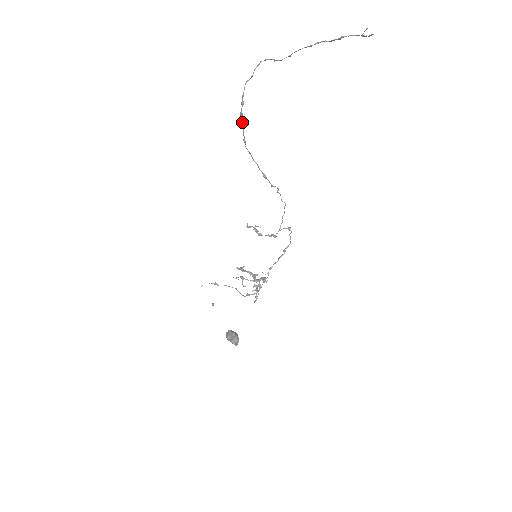
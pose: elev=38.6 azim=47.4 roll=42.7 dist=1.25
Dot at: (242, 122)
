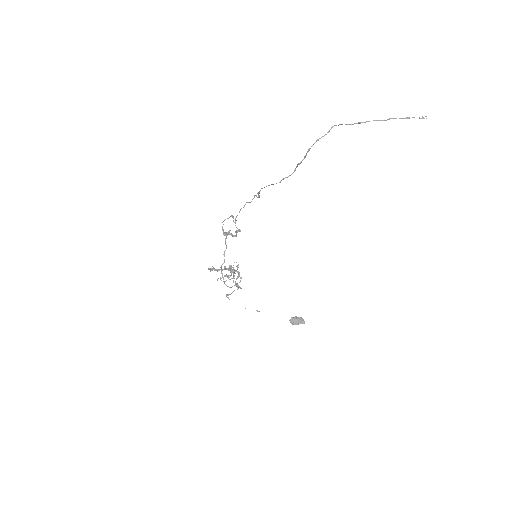
Dot at: occluded
